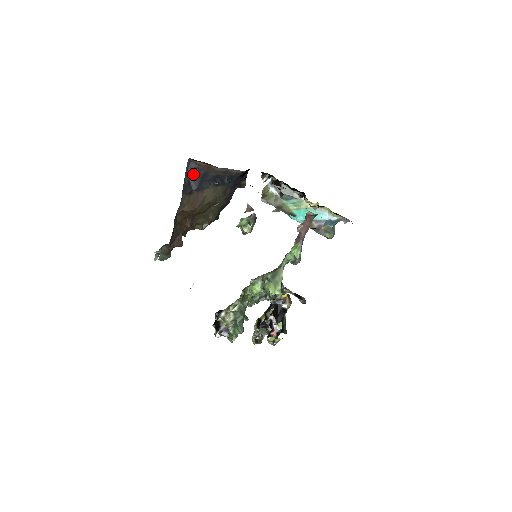
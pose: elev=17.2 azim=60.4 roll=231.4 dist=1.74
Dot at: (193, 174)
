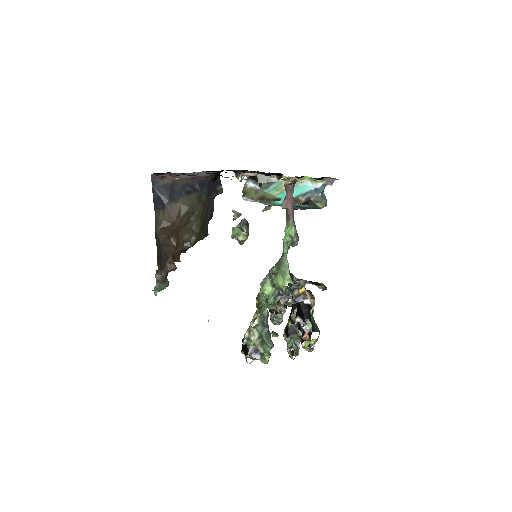
Dot at: (160, 189)
